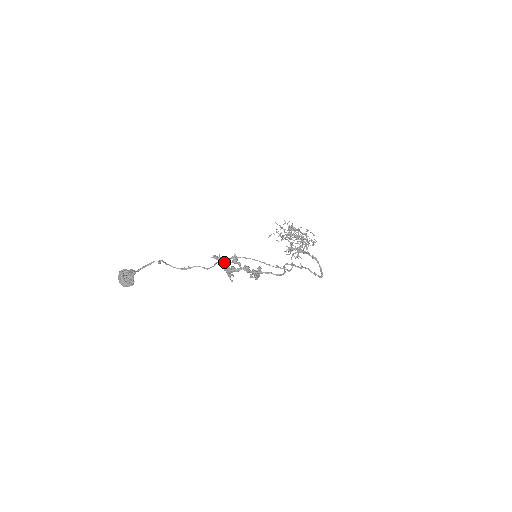
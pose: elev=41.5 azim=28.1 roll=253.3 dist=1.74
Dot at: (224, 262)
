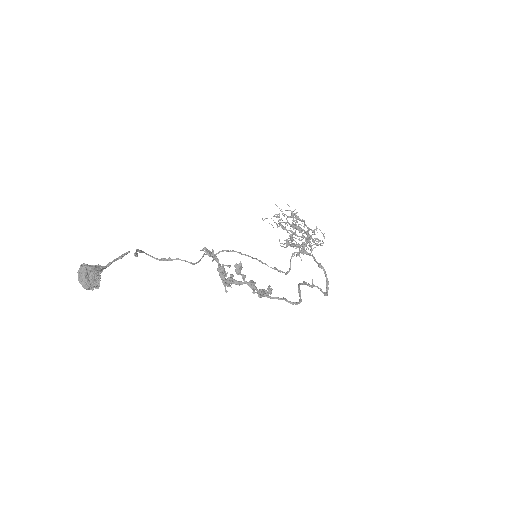
Dot at: occluded
